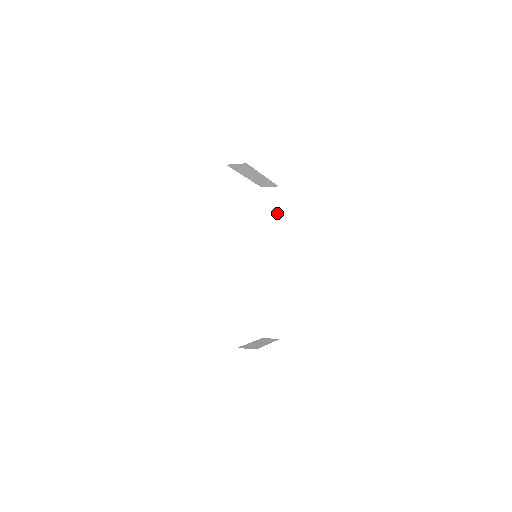
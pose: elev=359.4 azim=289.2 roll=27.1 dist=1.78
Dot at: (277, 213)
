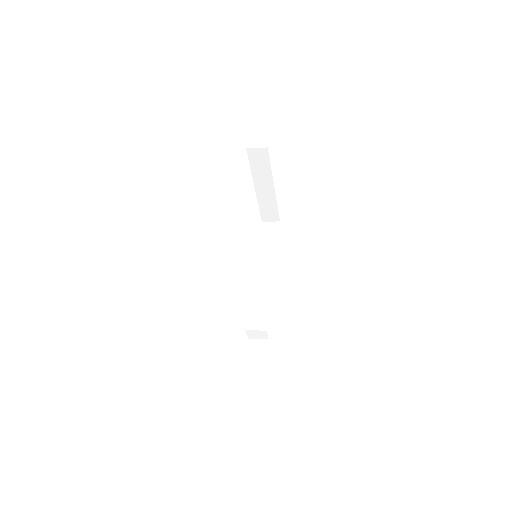
Dot at: (276, 242)
